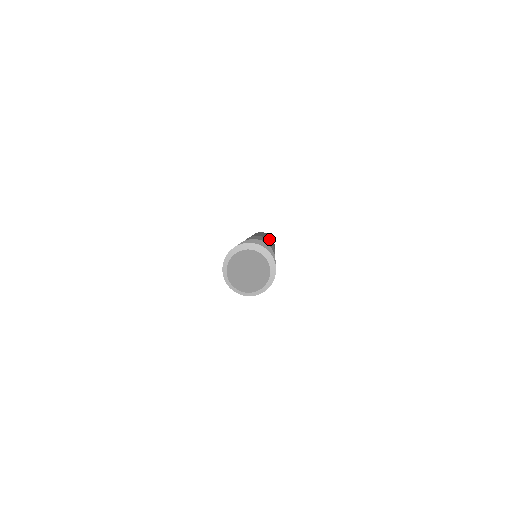
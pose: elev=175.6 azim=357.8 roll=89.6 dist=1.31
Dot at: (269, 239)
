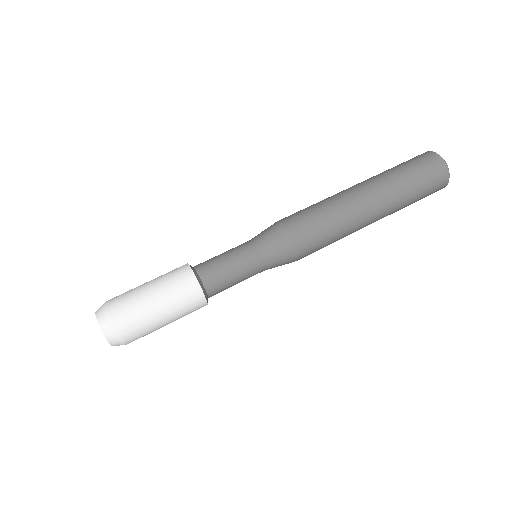
Dot at: (322, 233)
